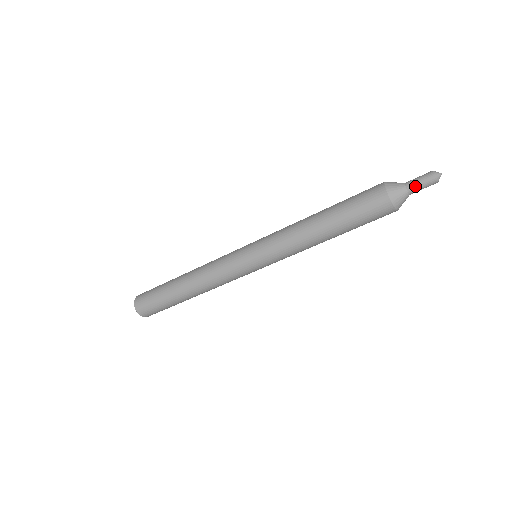
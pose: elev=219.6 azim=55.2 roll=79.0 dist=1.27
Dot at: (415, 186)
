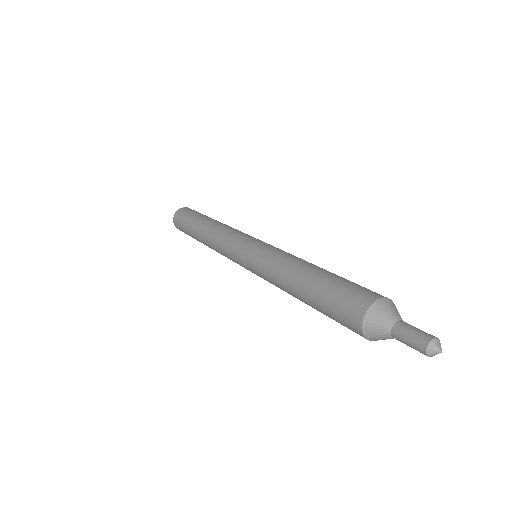
Dot at: (406, 343)
